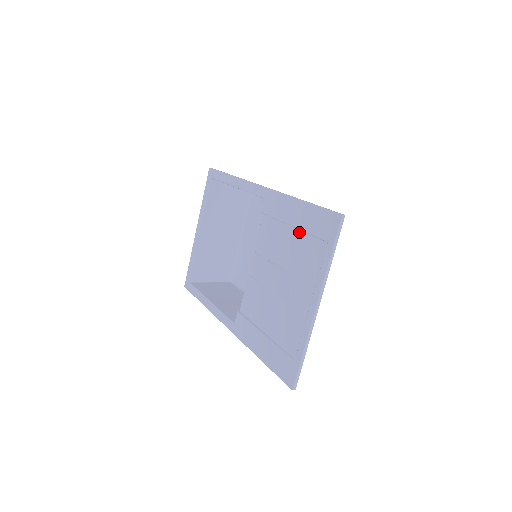
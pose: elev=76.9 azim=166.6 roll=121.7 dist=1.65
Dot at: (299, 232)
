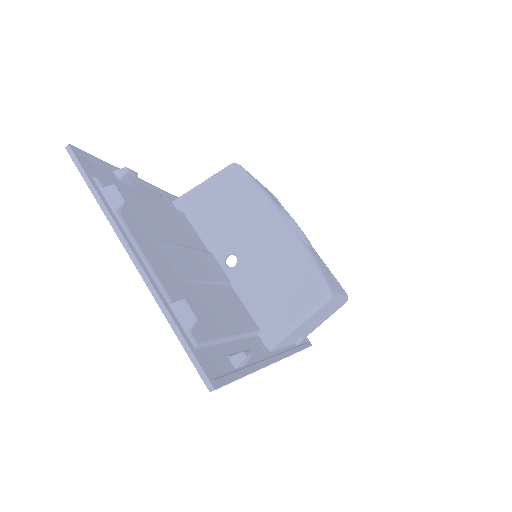
Dot at: occluded
